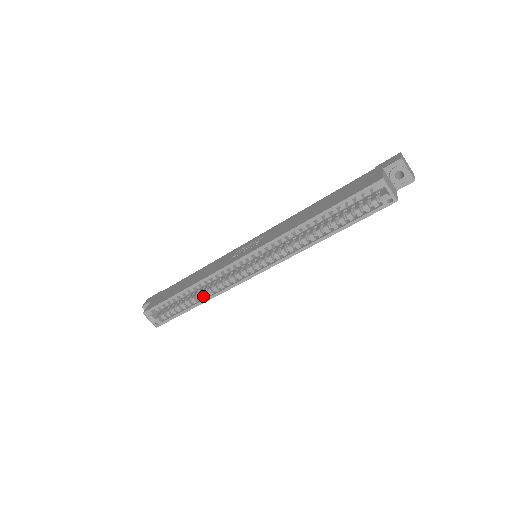
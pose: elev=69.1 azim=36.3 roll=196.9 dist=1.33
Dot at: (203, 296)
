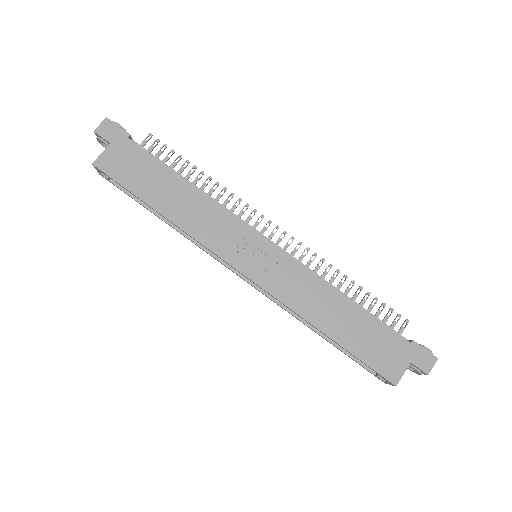
Dot at: occluded
